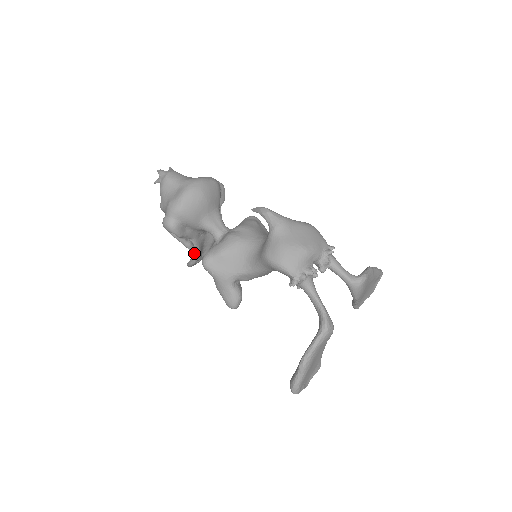
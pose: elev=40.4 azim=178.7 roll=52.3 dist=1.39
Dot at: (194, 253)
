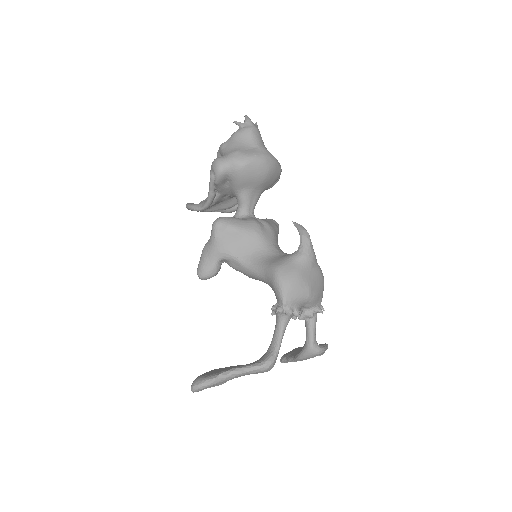
Dot at: (208, 204)
